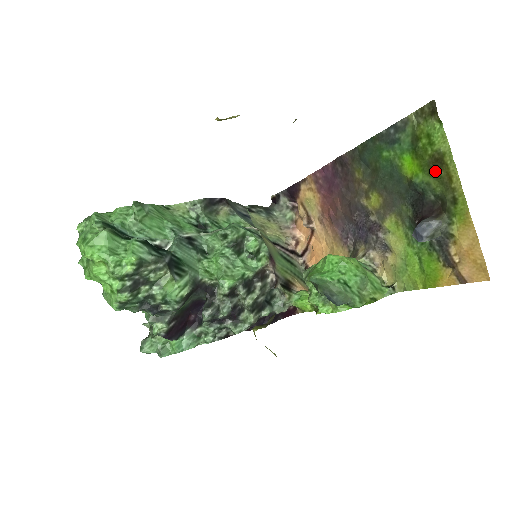
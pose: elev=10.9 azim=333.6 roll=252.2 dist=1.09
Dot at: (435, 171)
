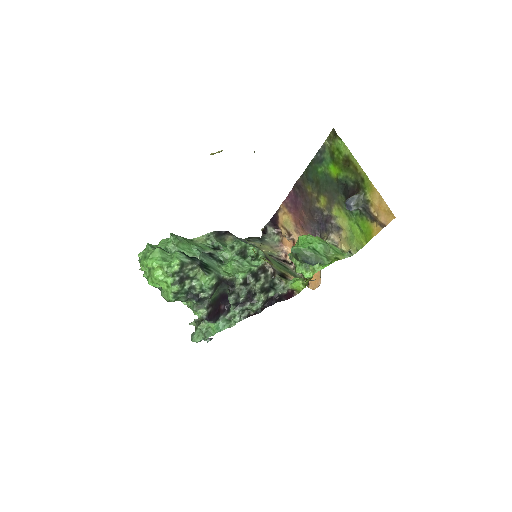
Dot at: (347, 168)
